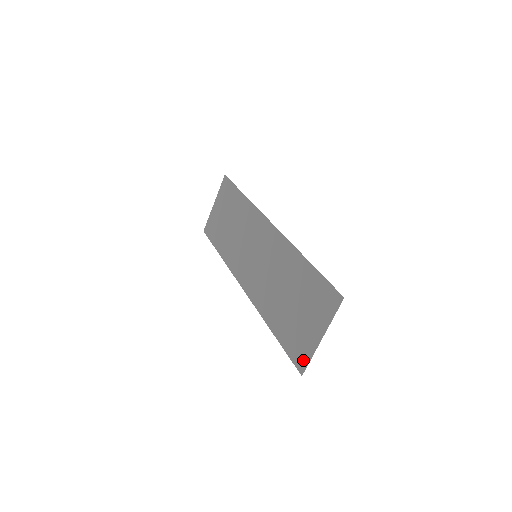
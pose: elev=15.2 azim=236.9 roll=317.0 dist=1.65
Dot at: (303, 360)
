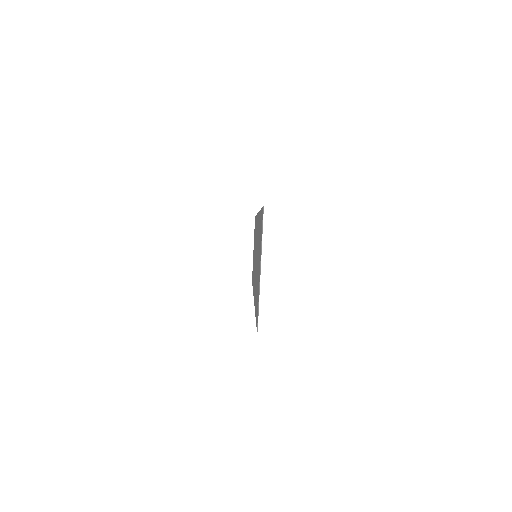
Dot at: (257, 312)
